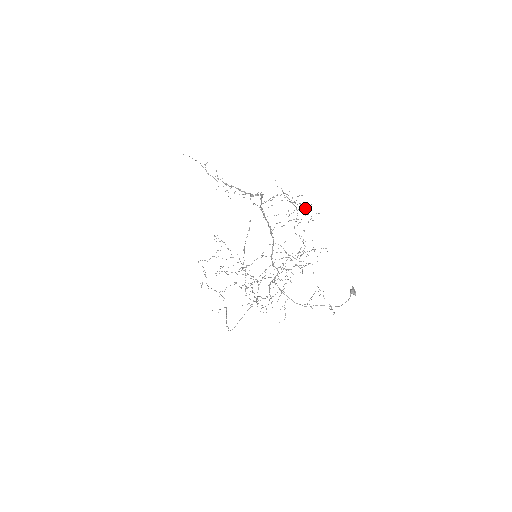
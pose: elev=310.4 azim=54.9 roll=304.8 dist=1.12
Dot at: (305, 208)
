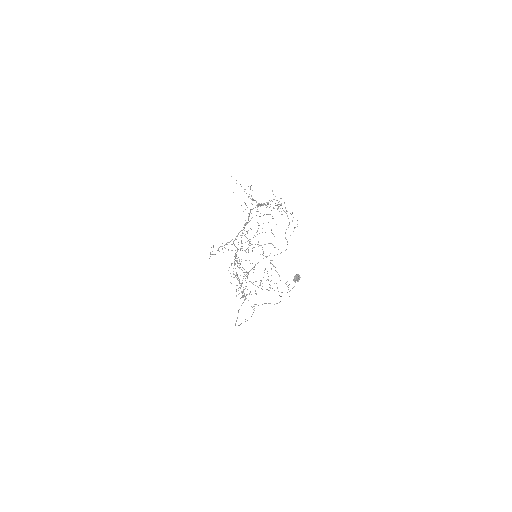
Dot at: occluded
